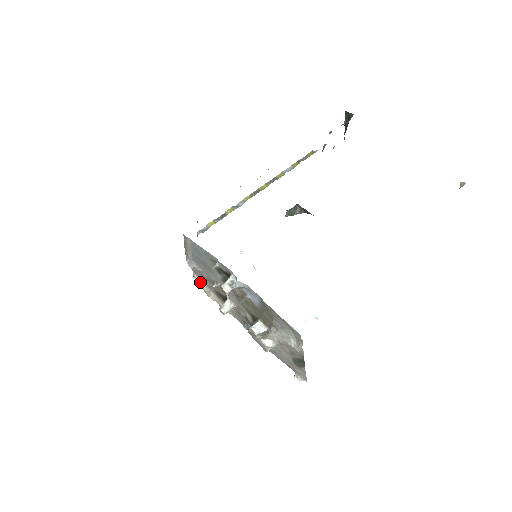
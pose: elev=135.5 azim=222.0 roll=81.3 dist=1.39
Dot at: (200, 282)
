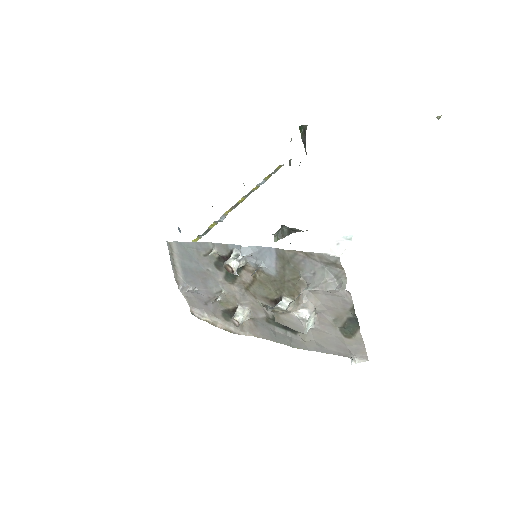
Dot at: (201, 314)
